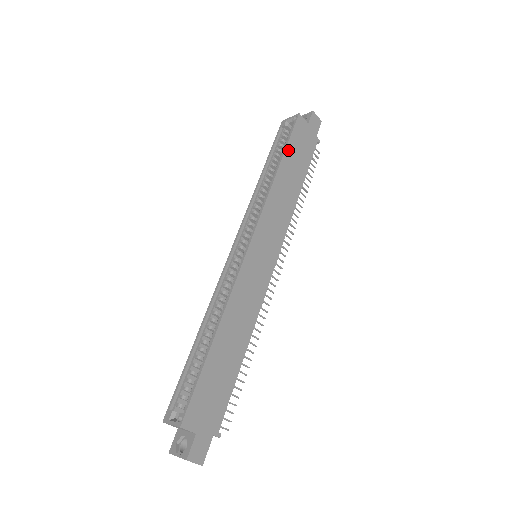
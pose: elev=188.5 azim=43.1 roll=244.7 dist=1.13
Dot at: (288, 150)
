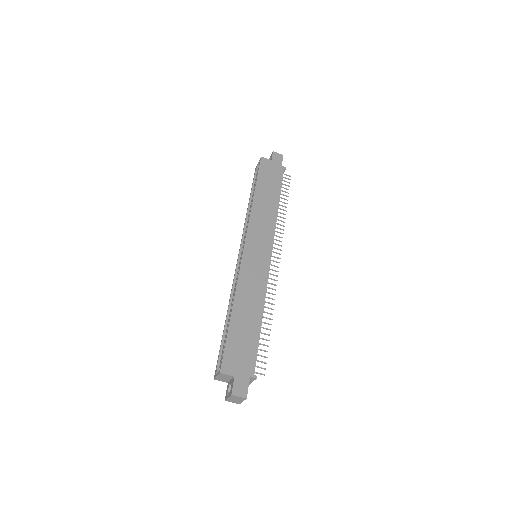
Dot at: (259, 181)
